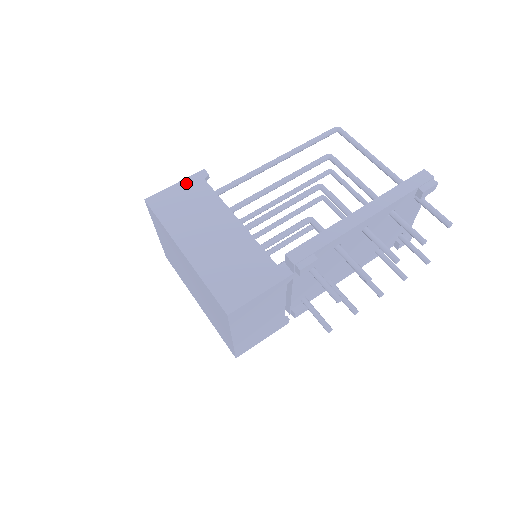
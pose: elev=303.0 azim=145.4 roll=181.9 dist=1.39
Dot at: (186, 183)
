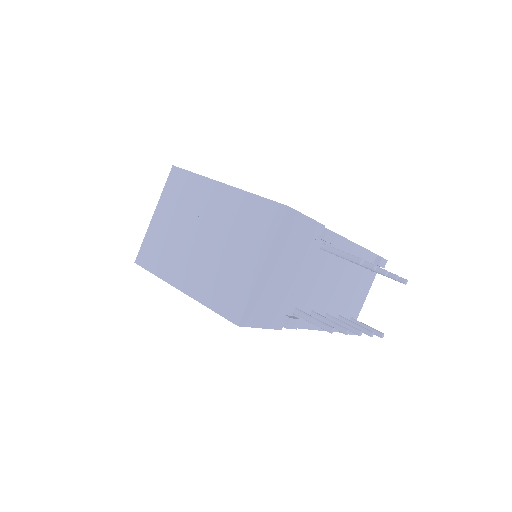
Dot at: occluded
